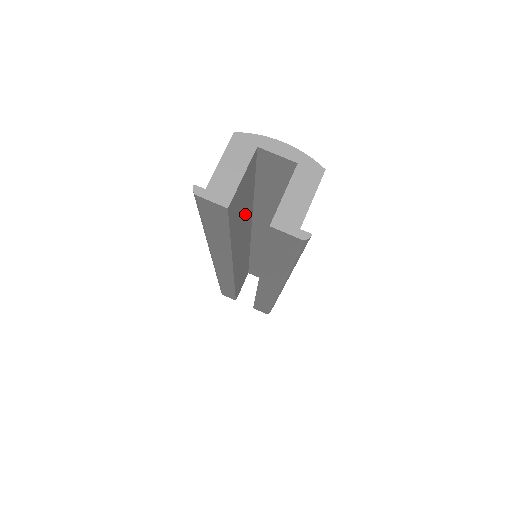
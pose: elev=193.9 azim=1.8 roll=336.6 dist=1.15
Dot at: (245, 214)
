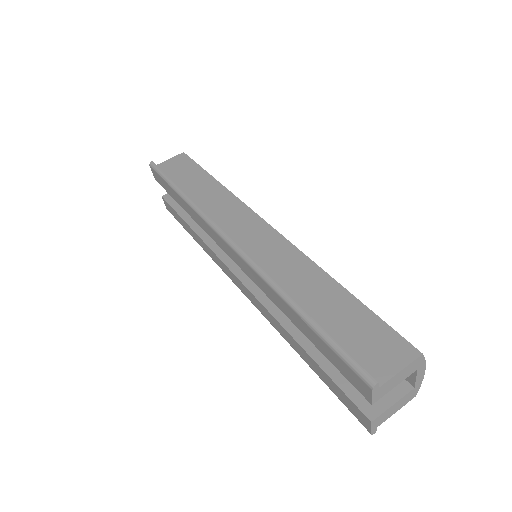
Dot at: occluded
